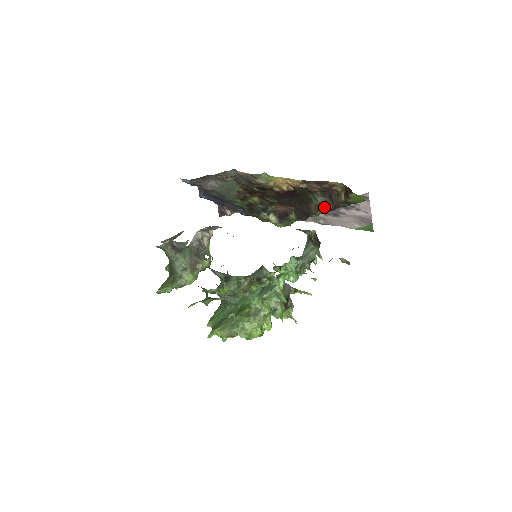
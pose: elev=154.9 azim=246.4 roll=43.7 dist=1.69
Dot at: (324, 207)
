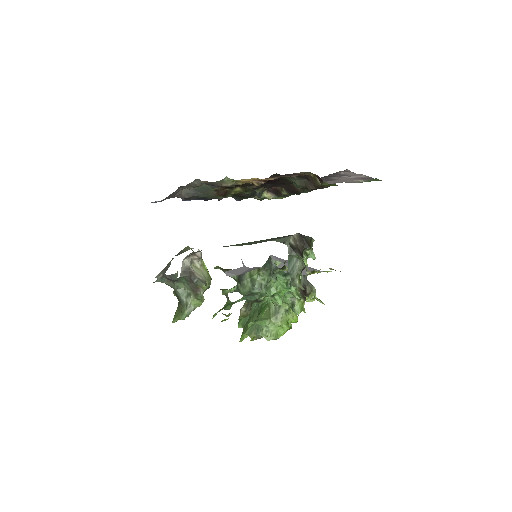
Dot at: (307, 188)
